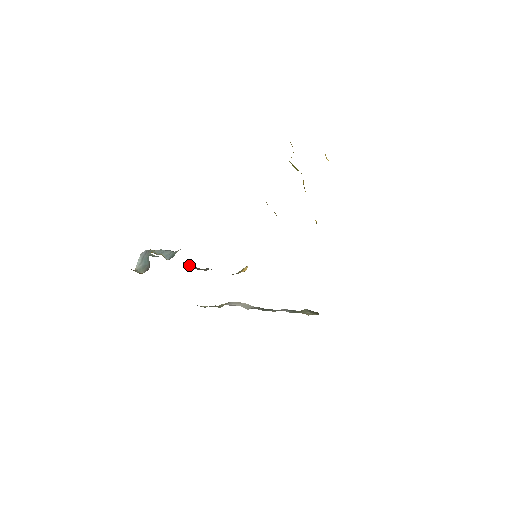
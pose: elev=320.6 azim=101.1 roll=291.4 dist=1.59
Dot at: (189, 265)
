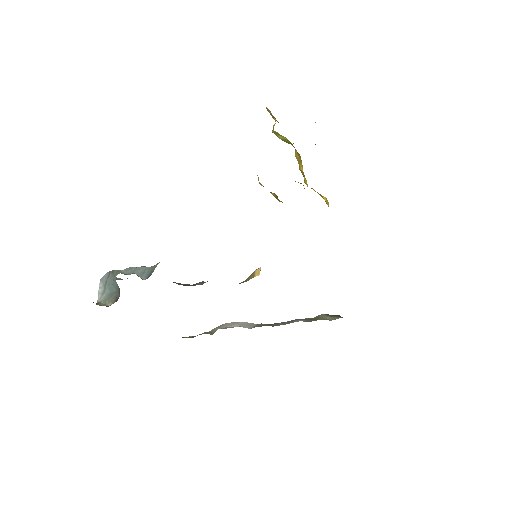
Dot at: (173, 282)
